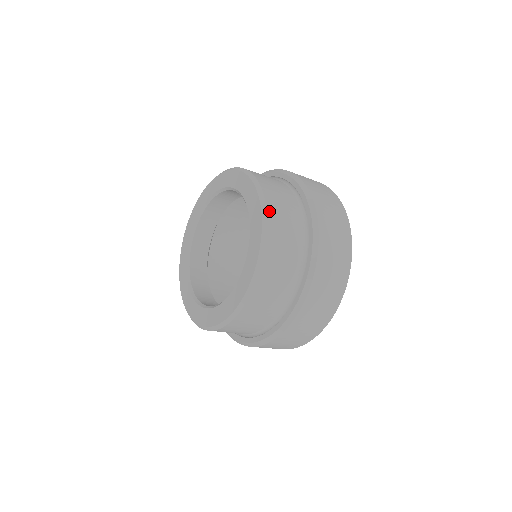
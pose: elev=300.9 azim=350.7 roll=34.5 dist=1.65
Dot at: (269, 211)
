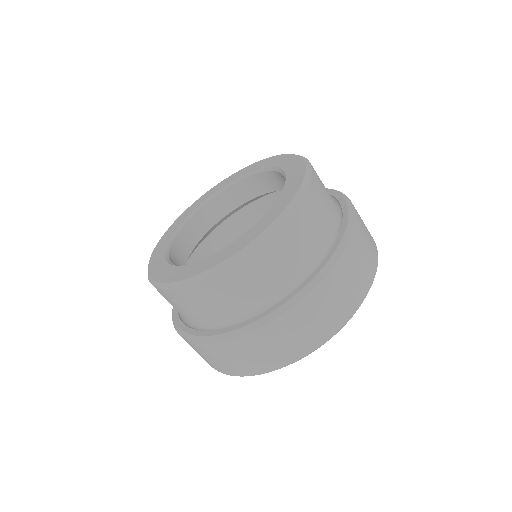
Dot at: (313, 168)
